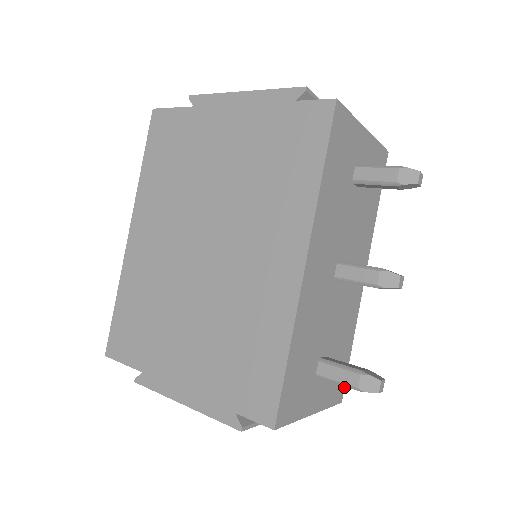
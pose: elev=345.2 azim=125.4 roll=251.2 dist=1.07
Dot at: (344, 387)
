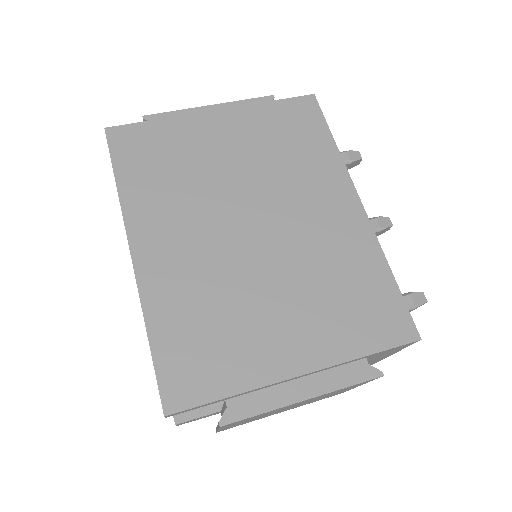
Dot at: occluded
